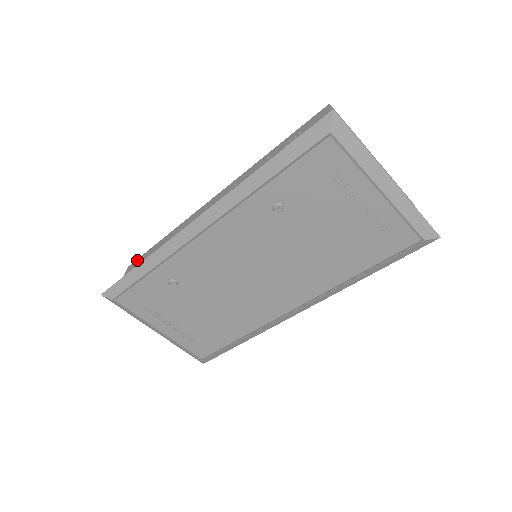
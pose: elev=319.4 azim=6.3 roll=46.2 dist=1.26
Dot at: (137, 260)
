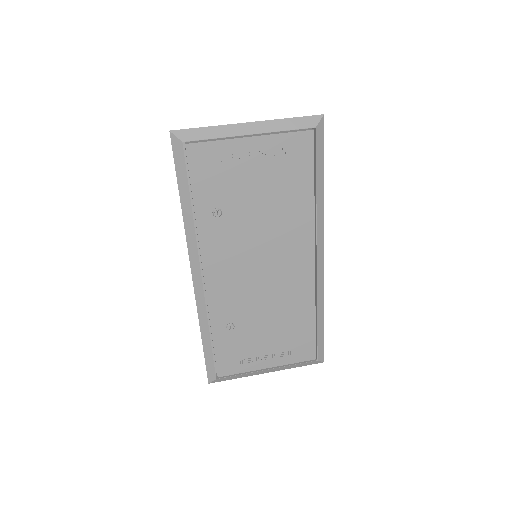
Dot at: occluded
